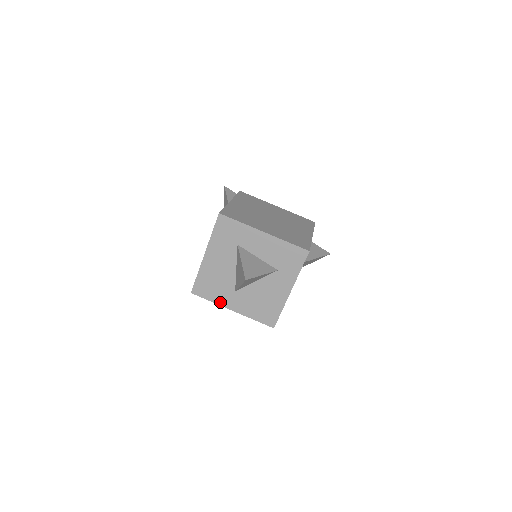
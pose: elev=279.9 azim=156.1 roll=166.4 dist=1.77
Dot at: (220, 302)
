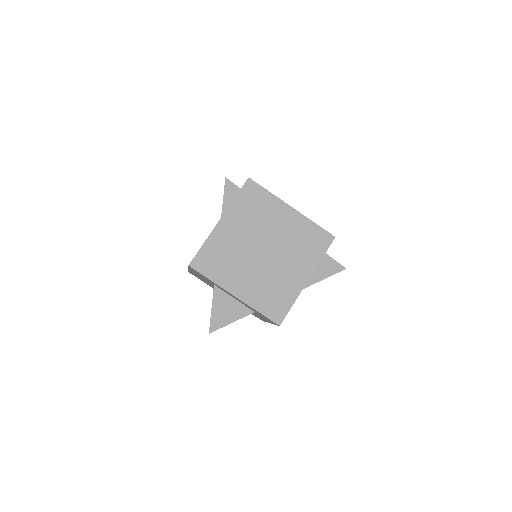
Dot at: occluded
